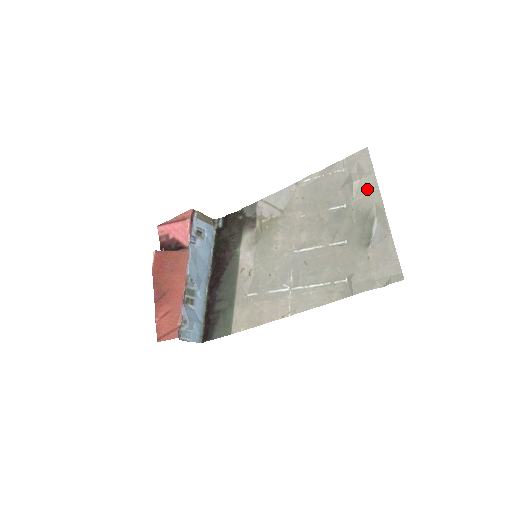
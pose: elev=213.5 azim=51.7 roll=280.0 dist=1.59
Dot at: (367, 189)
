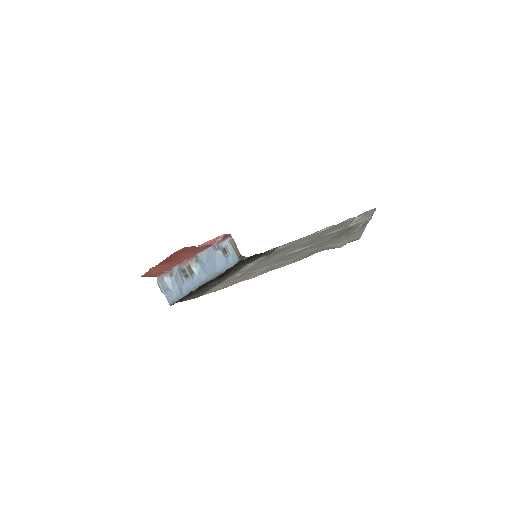
Dot at: (363, 218)
